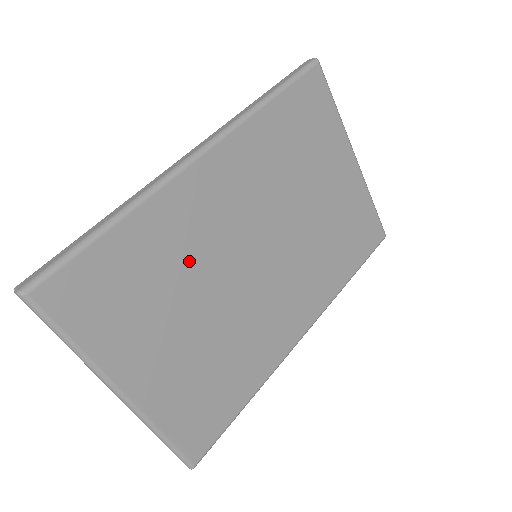
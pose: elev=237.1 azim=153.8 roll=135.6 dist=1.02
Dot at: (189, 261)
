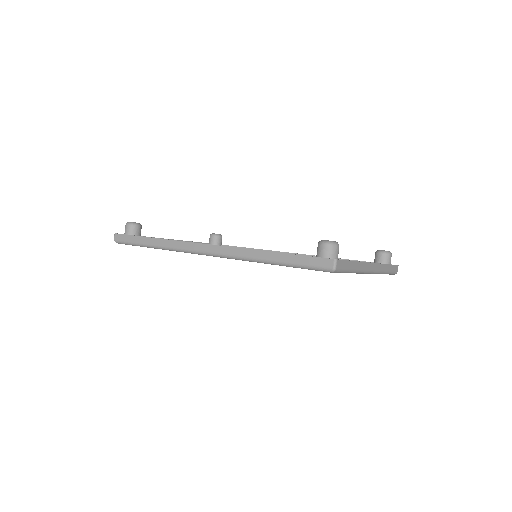
Dot at: occluded
